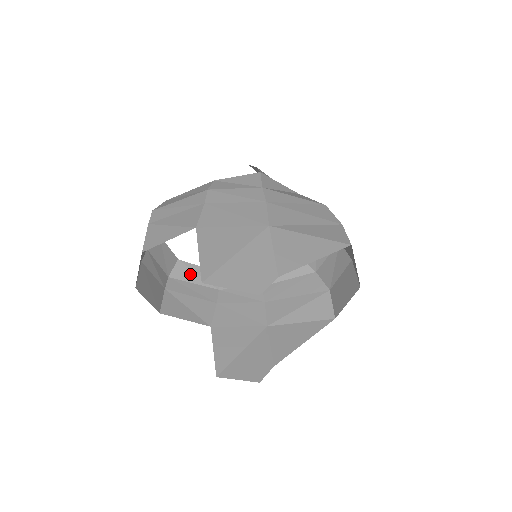
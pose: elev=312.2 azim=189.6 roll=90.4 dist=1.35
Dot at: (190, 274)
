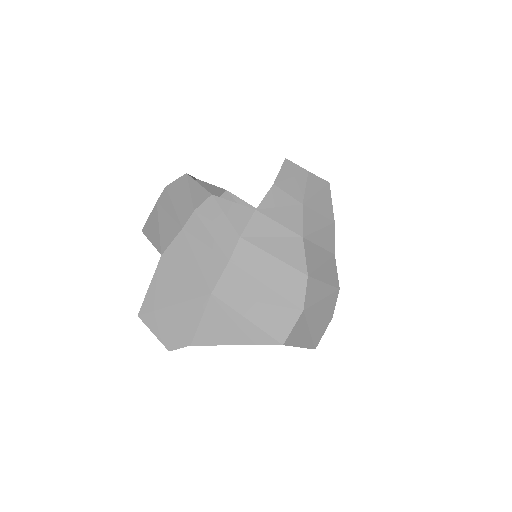
Dot at: occluded
